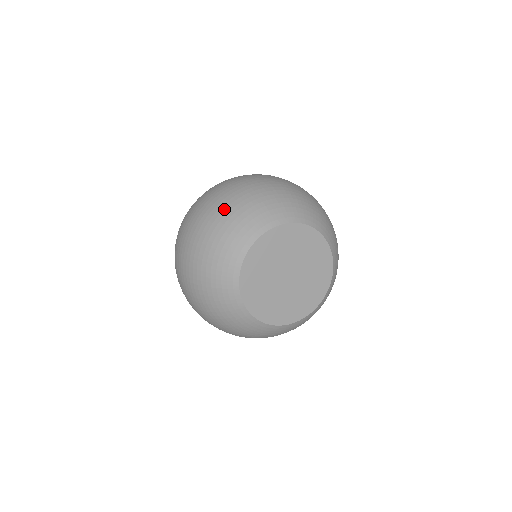
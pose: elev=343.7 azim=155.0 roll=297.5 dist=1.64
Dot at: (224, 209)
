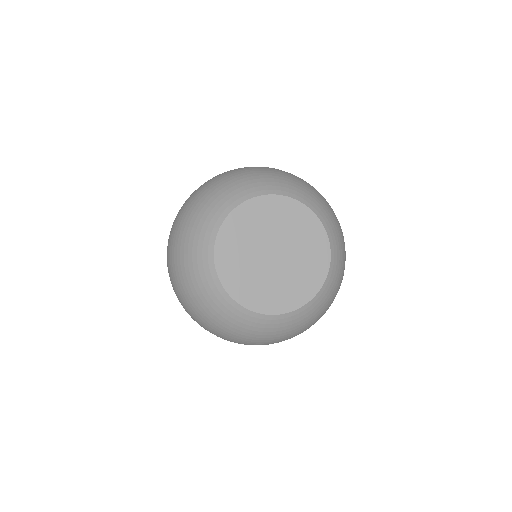
Dot at: (180, 229)
